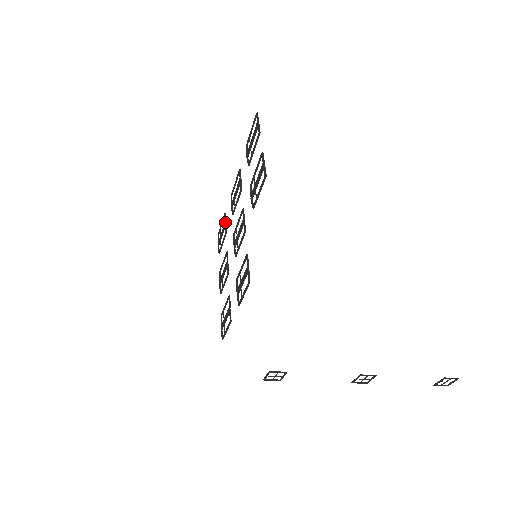
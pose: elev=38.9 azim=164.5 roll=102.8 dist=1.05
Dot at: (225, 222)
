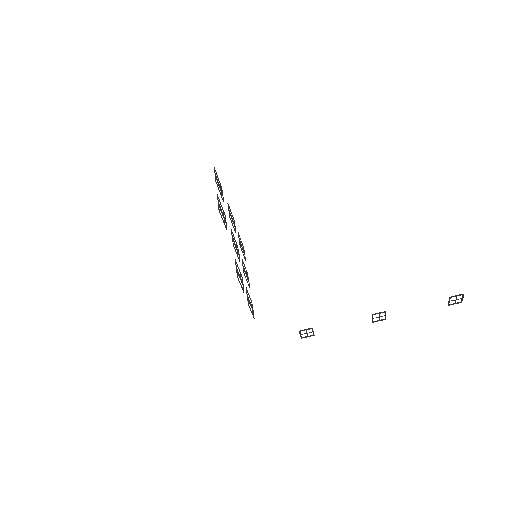
Dot at: (239, 239)
